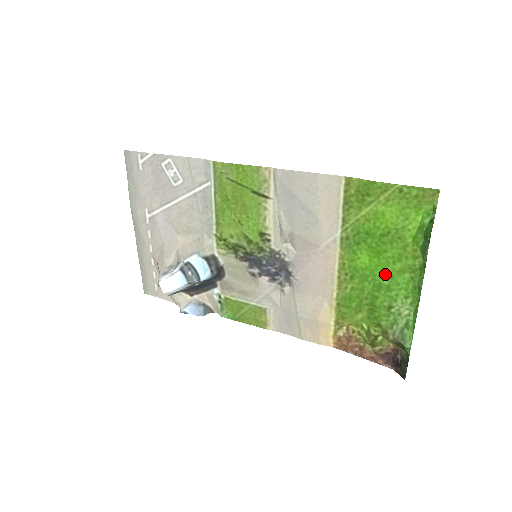
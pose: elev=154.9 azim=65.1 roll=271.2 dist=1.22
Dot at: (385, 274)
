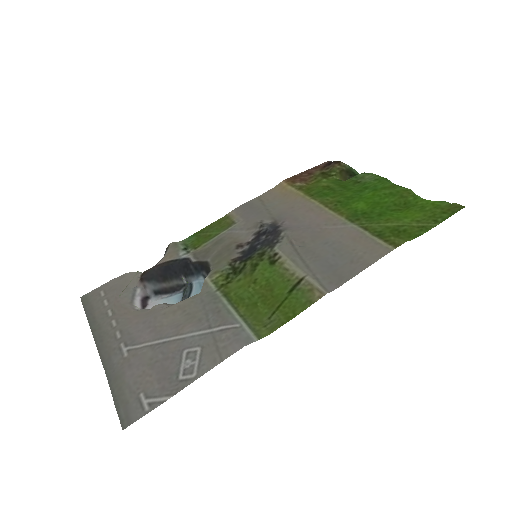
Dot at: (371, 193)
